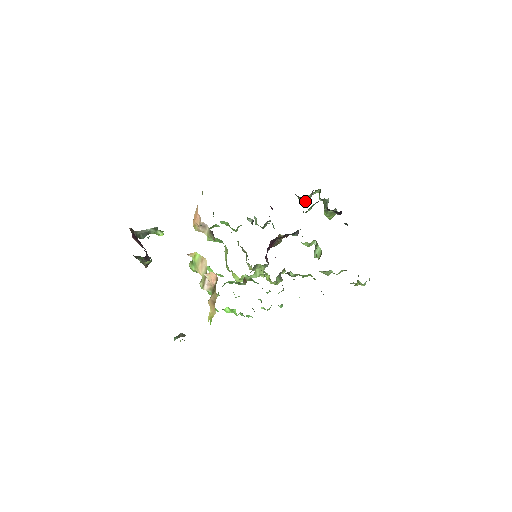
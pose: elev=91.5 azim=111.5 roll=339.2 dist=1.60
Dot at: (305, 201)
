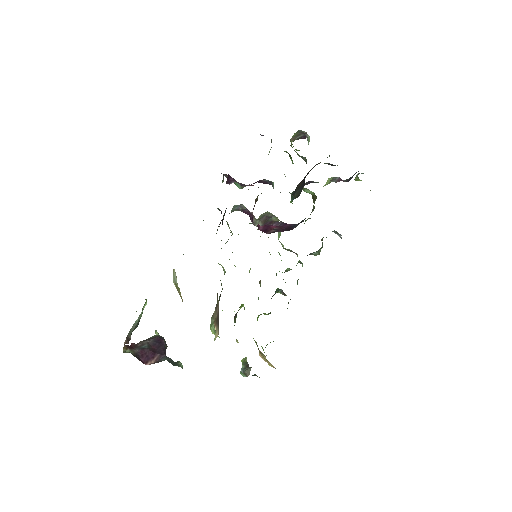
Dot at: occluded
